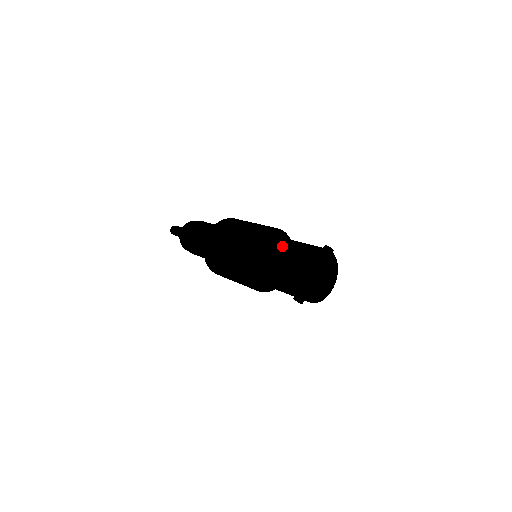
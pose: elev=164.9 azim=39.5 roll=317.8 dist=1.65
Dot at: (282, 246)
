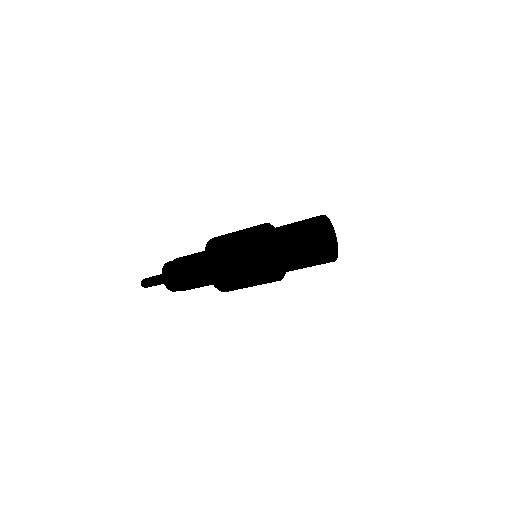
Dot at: occluded
